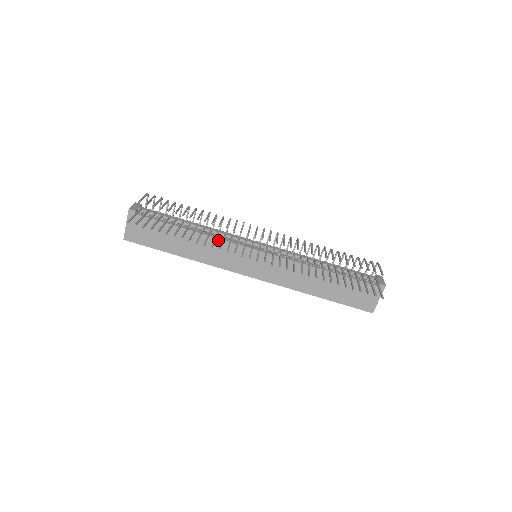
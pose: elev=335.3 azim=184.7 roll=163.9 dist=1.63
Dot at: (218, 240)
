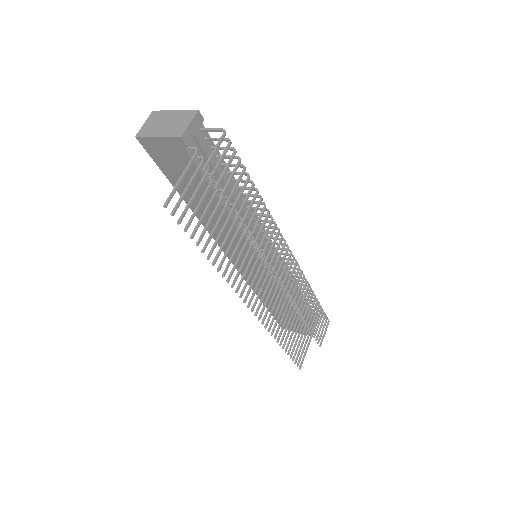
Dot at: occluded
